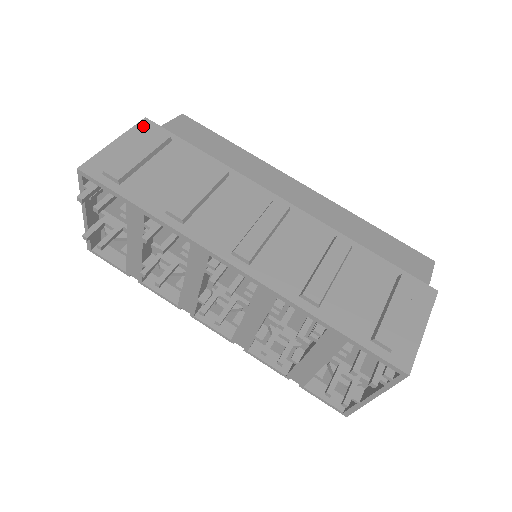
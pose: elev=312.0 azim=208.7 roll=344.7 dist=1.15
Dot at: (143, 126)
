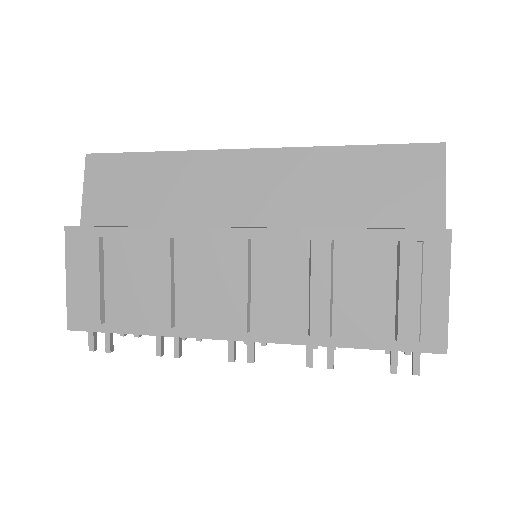
Dot at: (71, 240)
